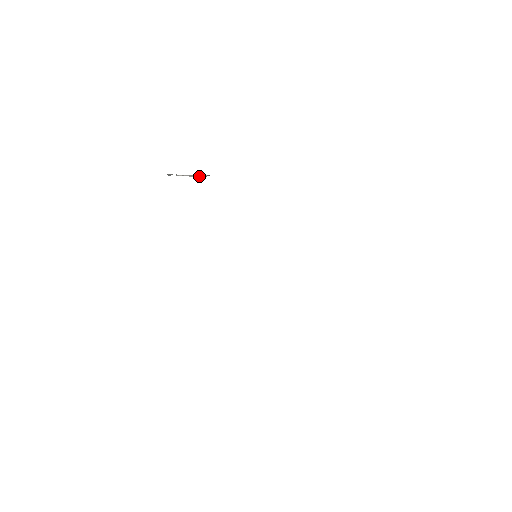
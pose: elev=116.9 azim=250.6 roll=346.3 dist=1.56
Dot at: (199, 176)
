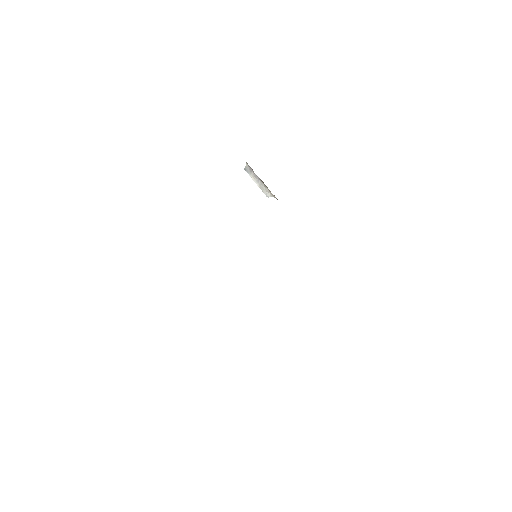
Dot at: (264, 191)
